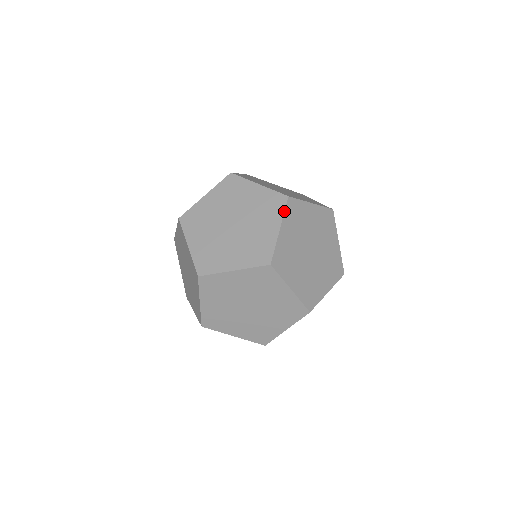
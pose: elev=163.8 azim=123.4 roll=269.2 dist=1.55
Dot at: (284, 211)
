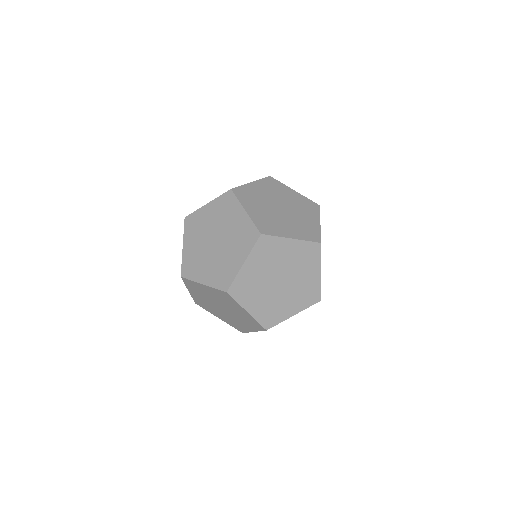
Dot at: (237, 199)
